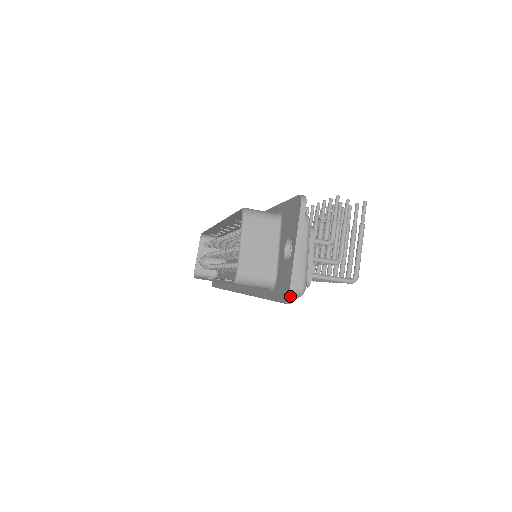
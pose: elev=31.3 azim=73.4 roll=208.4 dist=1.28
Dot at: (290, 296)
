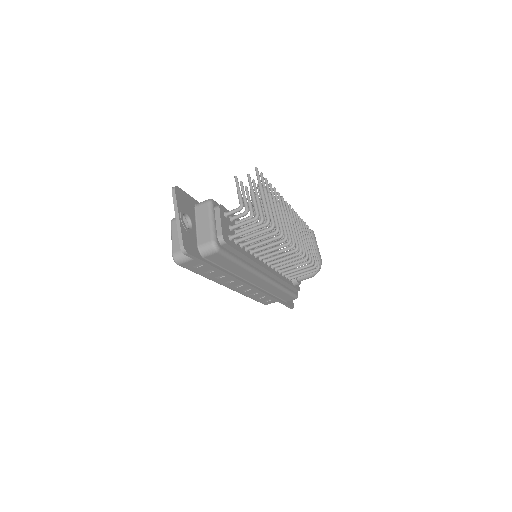
Dot at: (181, 247)
